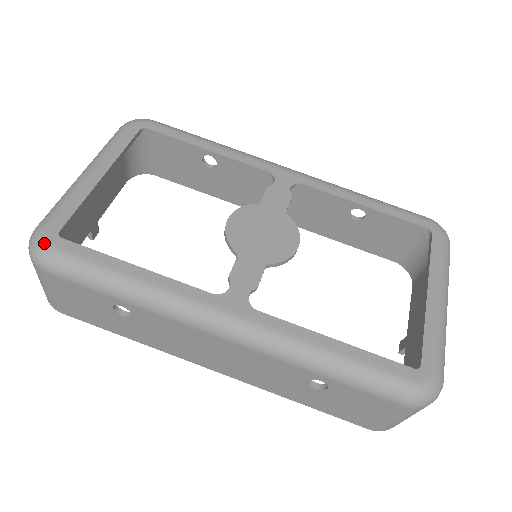
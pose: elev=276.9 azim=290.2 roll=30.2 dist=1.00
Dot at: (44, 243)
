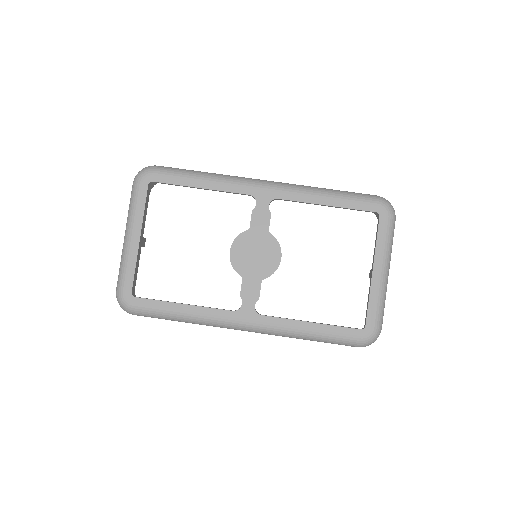
Dot at: (127, 303)
